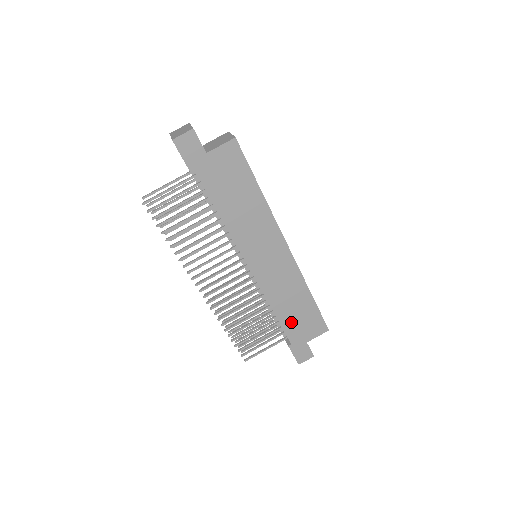
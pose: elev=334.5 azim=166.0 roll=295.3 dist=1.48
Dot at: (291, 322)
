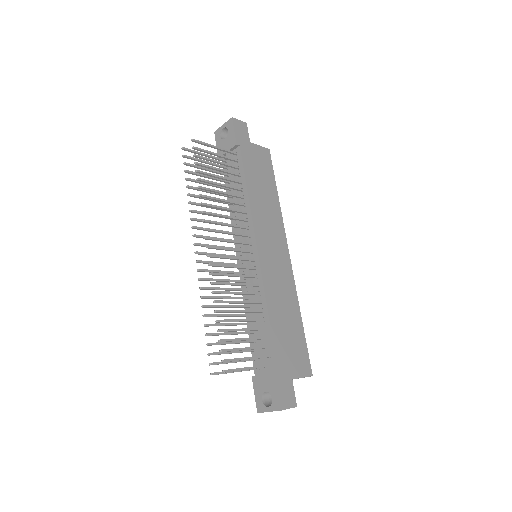
Dot at: (281, 339)
